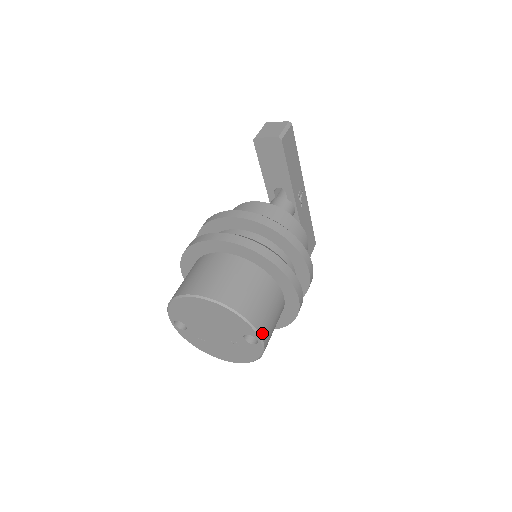
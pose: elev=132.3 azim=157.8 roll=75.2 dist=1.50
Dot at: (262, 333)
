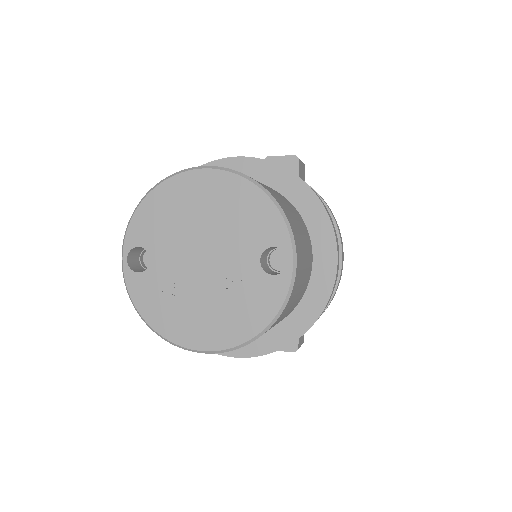
Dot at: (297, 249)
